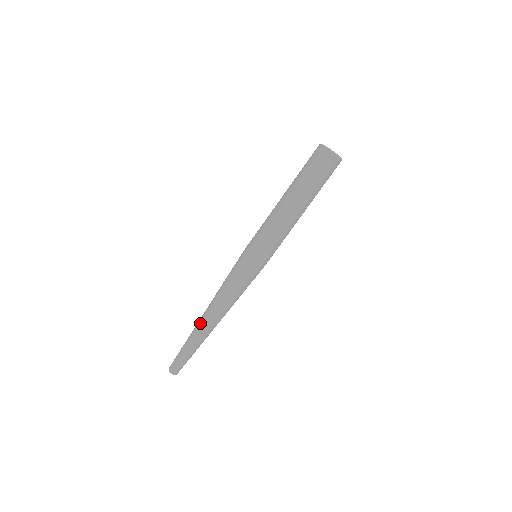
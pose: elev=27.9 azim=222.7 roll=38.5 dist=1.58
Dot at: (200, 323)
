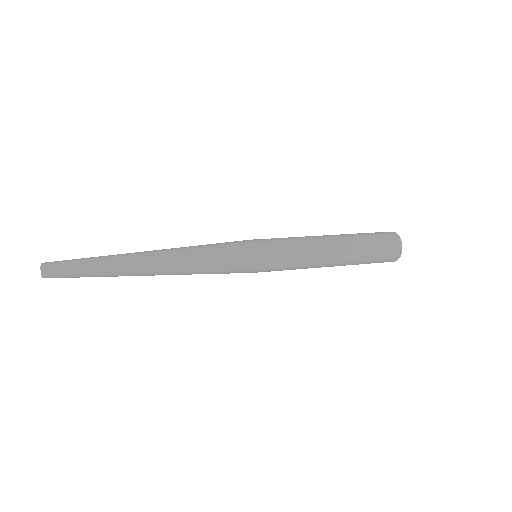
Dot at: (138, 254)
